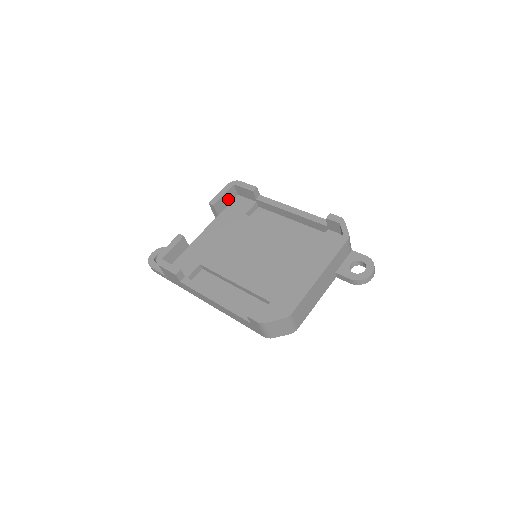
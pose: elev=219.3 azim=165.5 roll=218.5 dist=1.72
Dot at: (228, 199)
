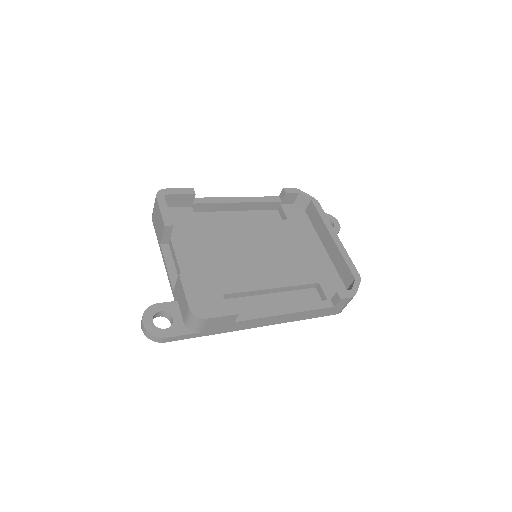
Dot at: occluded
